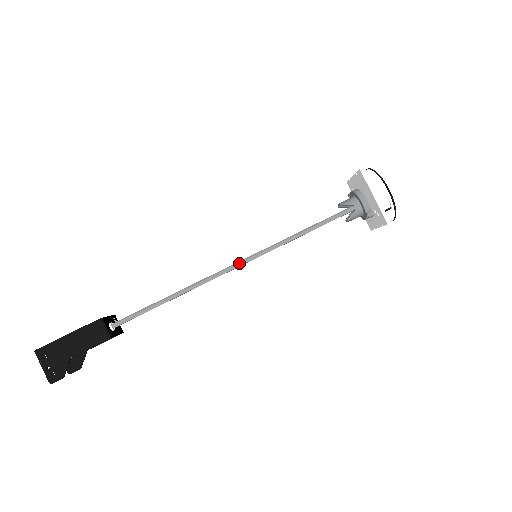
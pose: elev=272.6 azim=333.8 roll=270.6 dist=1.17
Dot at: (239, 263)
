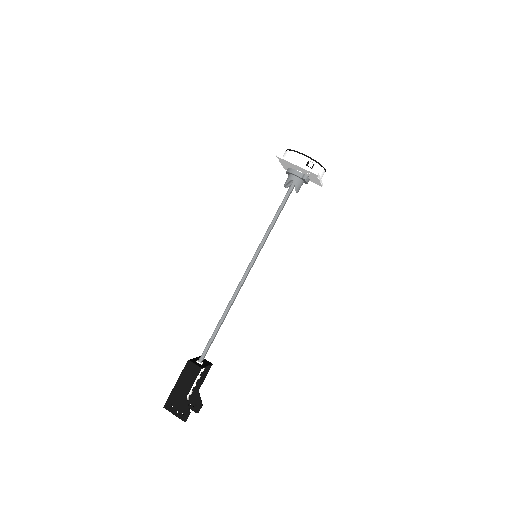
Dot at: (248, 268)
